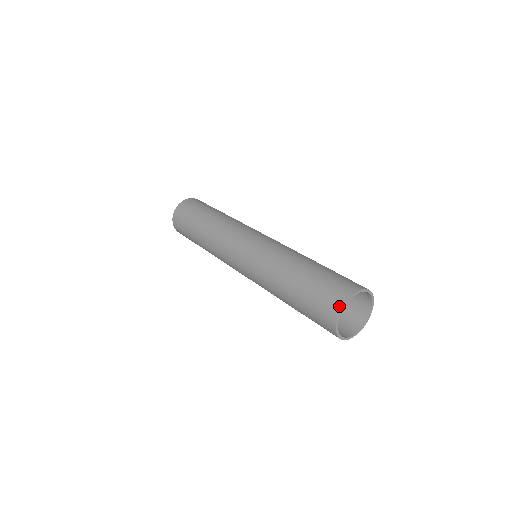
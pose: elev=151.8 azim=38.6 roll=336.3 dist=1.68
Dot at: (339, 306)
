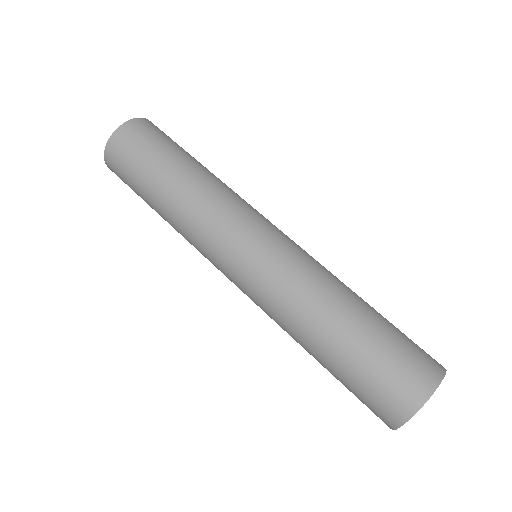
Dot at: (417, 403)
